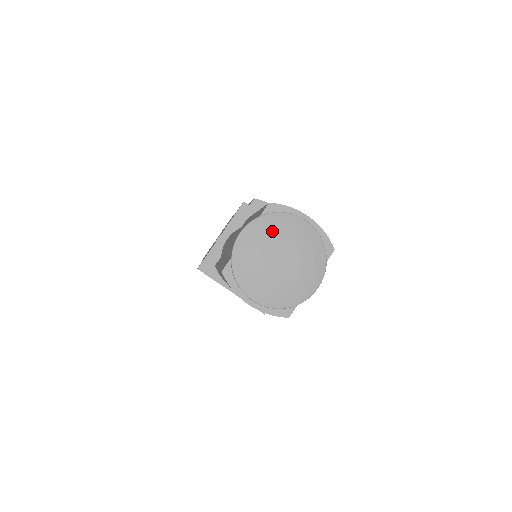
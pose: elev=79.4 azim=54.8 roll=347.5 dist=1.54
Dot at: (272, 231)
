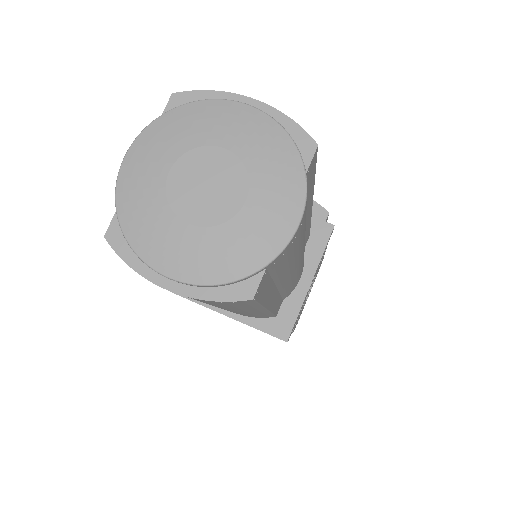
Dot at: (181, 136)
